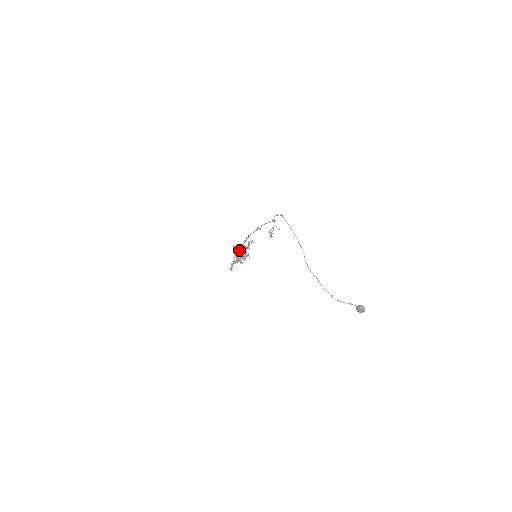
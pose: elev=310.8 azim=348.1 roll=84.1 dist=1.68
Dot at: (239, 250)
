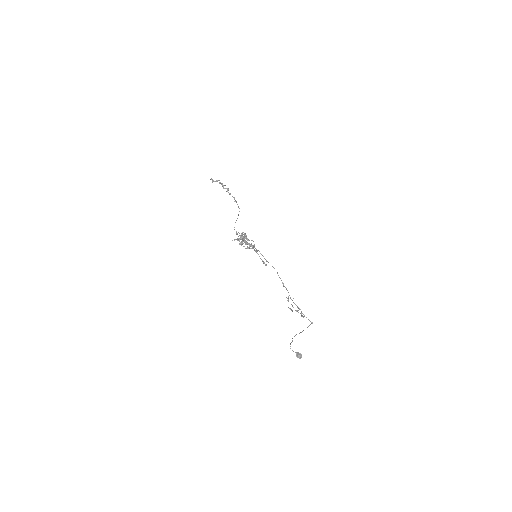
Dot at: (247, 248)
